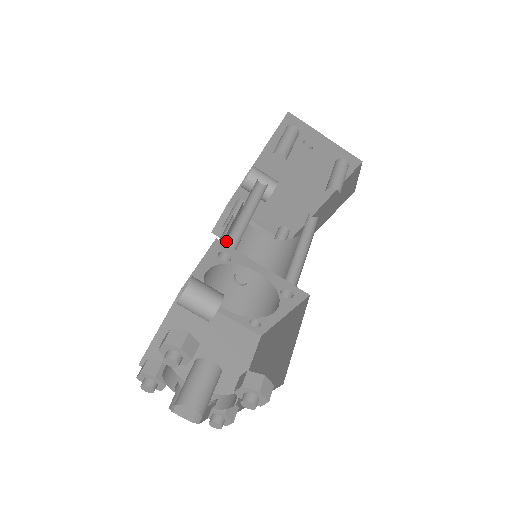
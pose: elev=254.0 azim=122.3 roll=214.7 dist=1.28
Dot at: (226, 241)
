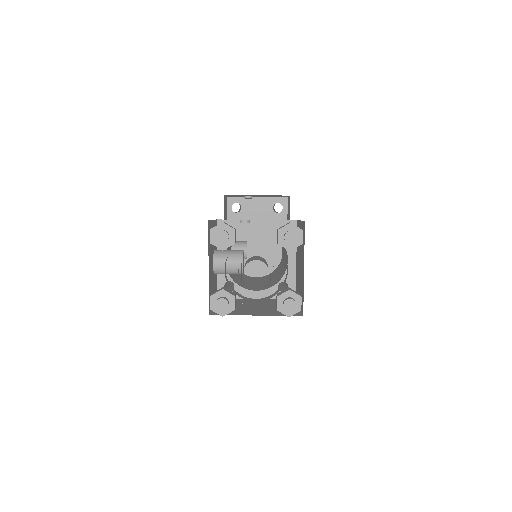
Dot at: occluded
